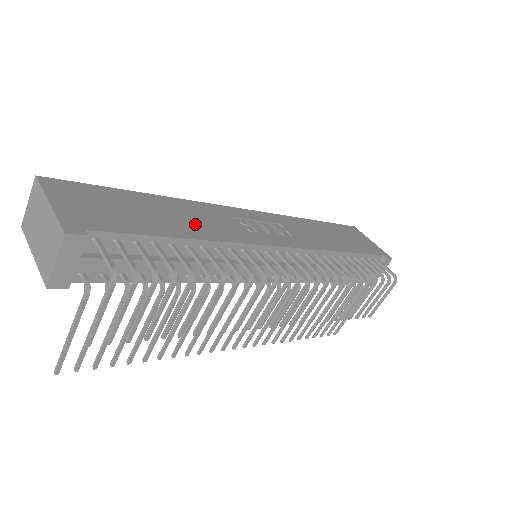
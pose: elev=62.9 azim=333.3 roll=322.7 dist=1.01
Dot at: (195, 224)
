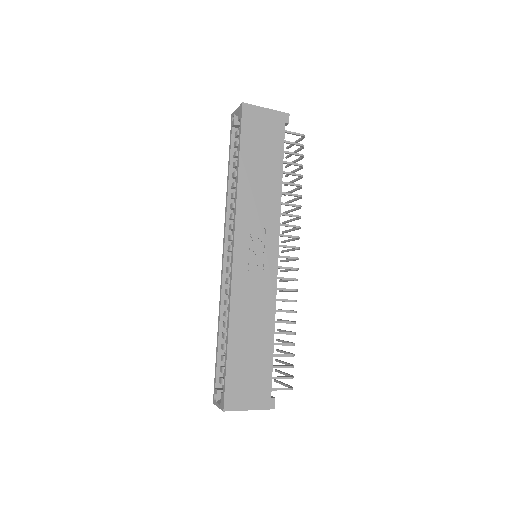
Dot at: (259, 320)
